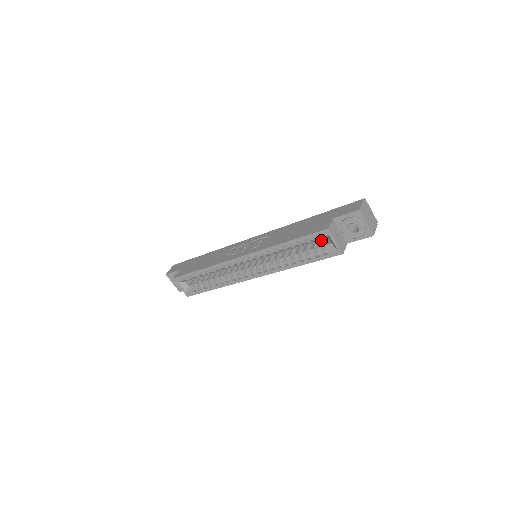
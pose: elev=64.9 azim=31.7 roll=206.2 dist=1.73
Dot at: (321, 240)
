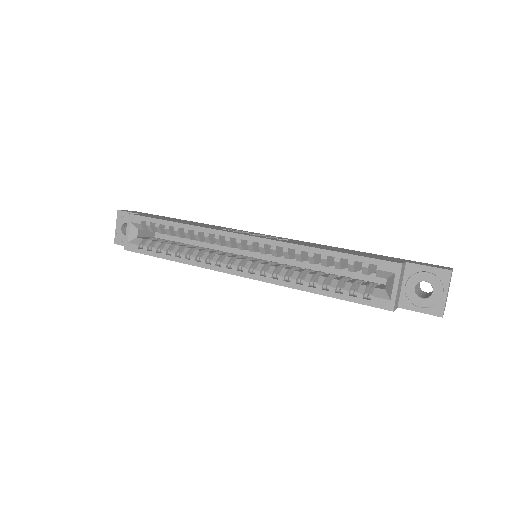
Dot at: (365, 282)
